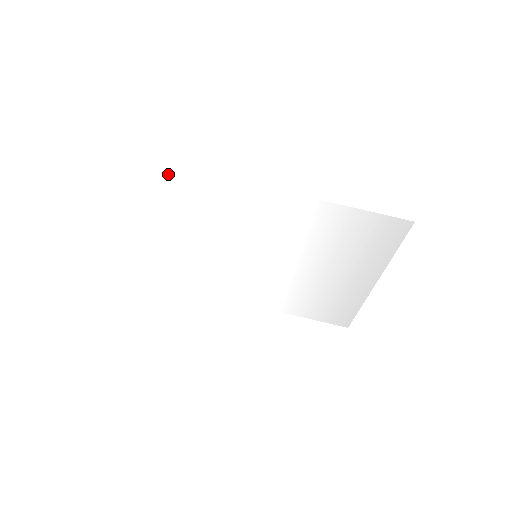
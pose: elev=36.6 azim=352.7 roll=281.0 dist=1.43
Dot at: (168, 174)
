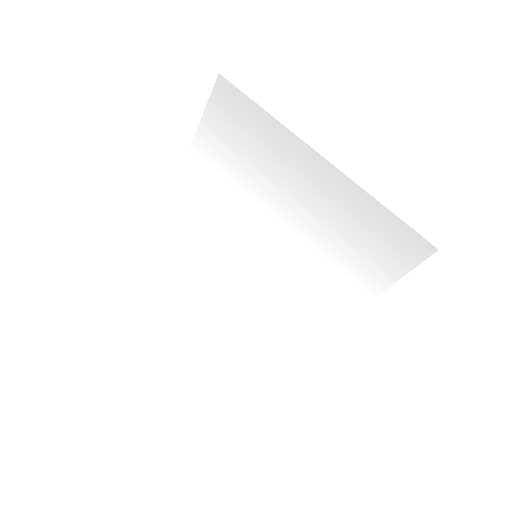
Dot at: (160, 249)
